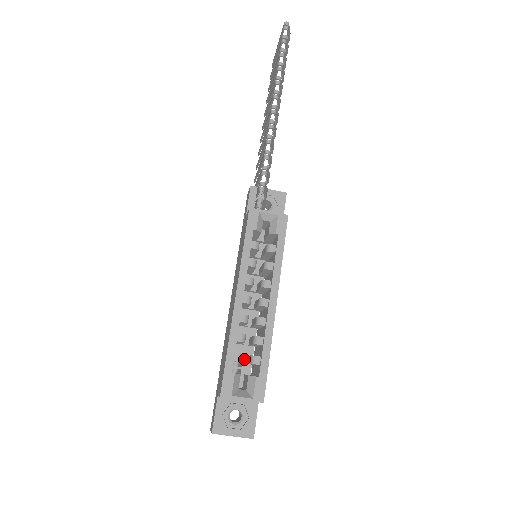
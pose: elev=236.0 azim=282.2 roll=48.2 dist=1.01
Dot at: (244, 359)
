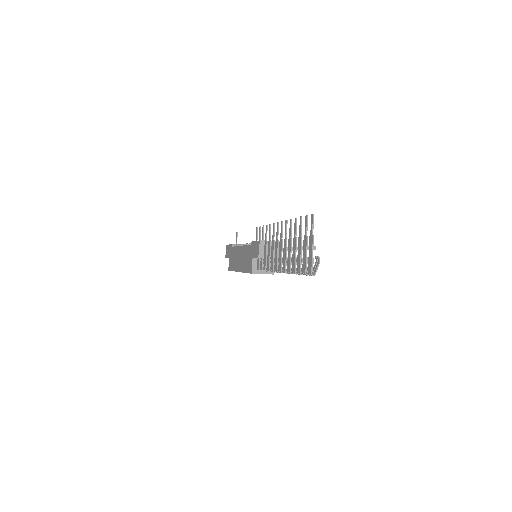
Dot at: occluded
